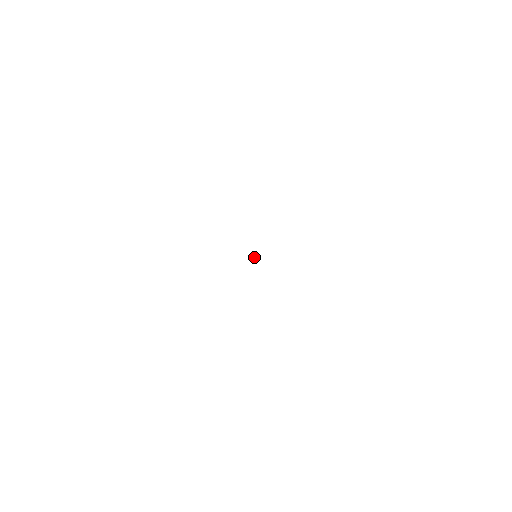
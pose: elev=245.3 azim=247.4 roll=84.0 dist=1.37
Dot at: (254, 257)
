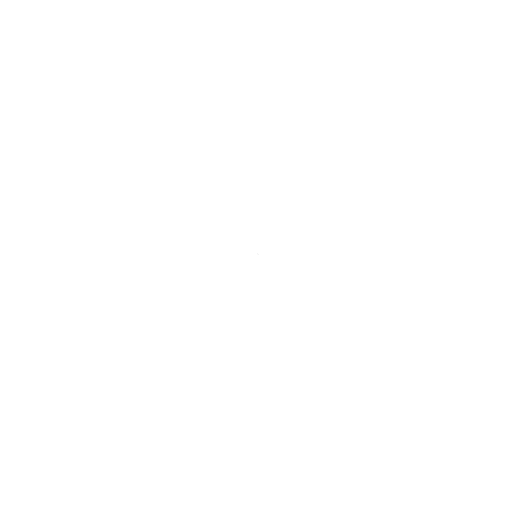
Dot at: (254, 257)
